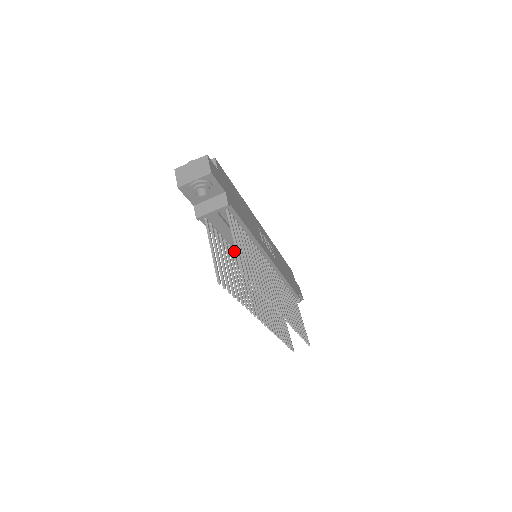
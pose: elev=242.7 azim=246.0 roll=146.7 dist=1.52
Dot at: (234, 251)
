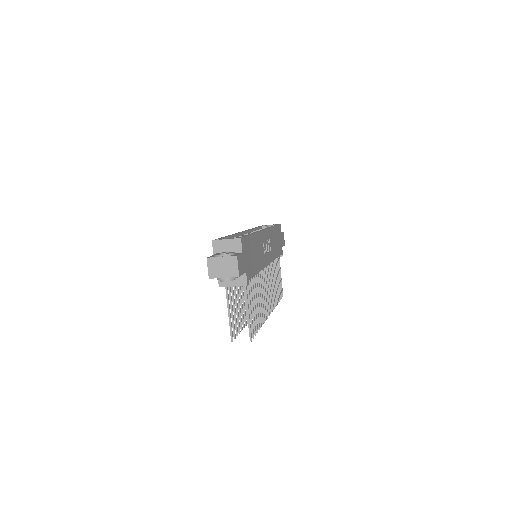
Dot at: occluded
